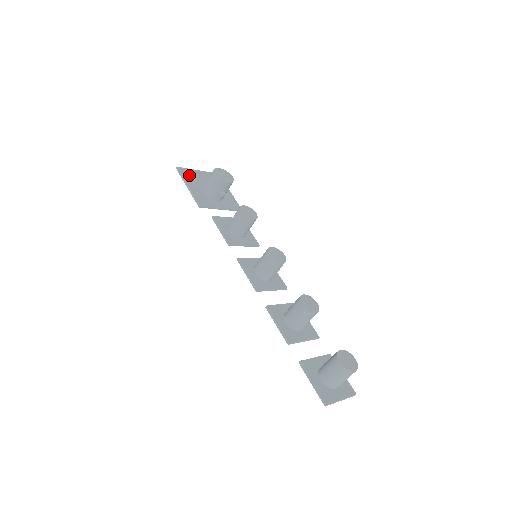
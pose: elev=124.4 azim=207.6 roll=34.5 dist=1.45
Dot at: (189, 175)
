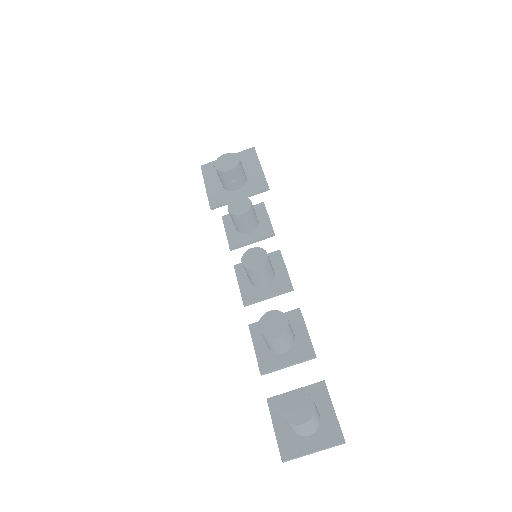
Dot at: (212, 170)
